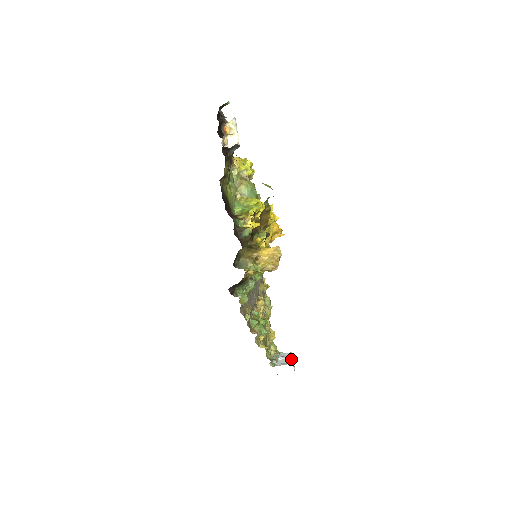
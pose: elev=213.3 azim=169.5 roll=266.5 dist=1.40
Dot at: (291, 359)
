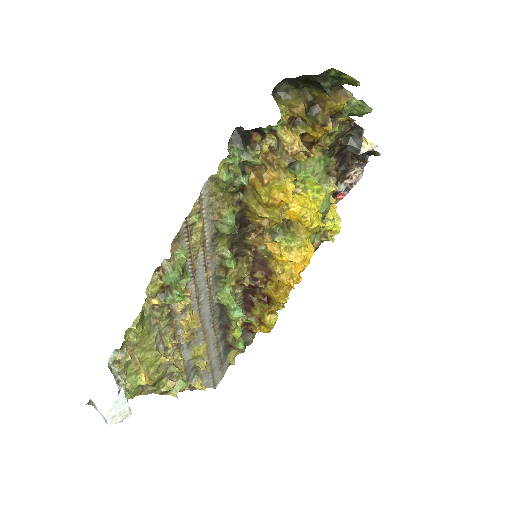
Dot at: occluded
